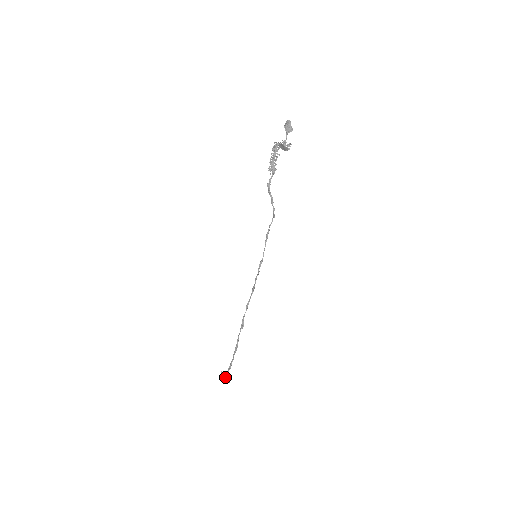
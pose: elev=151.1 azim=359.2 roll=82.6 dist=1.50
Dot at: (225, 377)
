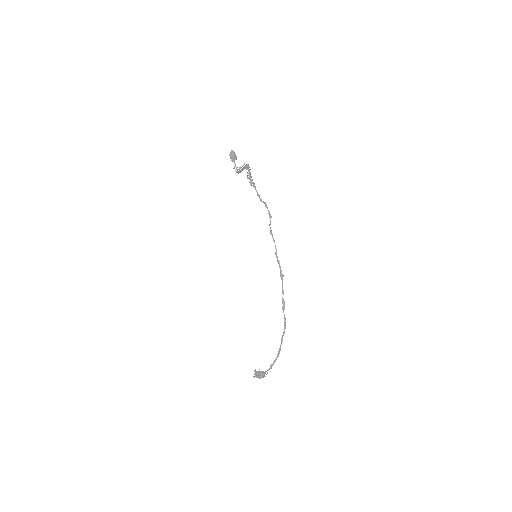
Dot at: (271, 366)
